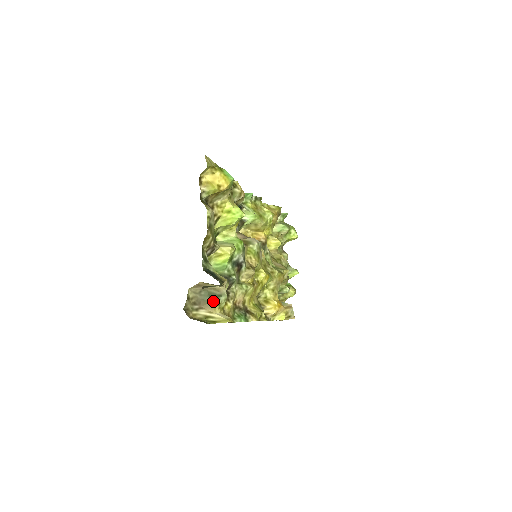
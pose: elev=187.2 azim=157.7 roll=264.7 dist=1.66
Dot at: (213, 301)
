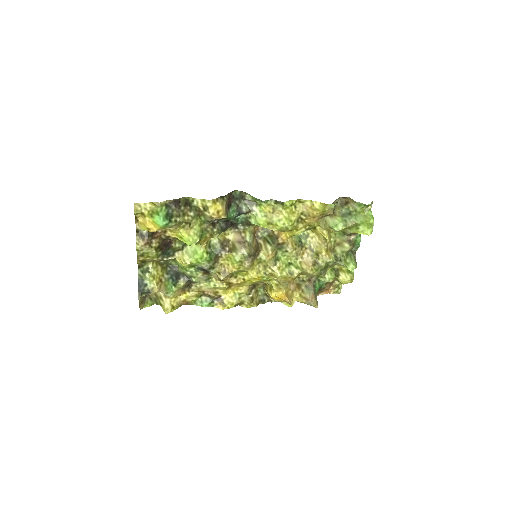
Dot at: occluded
